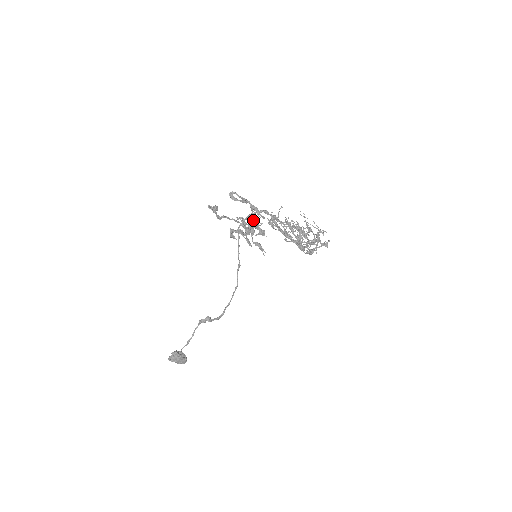
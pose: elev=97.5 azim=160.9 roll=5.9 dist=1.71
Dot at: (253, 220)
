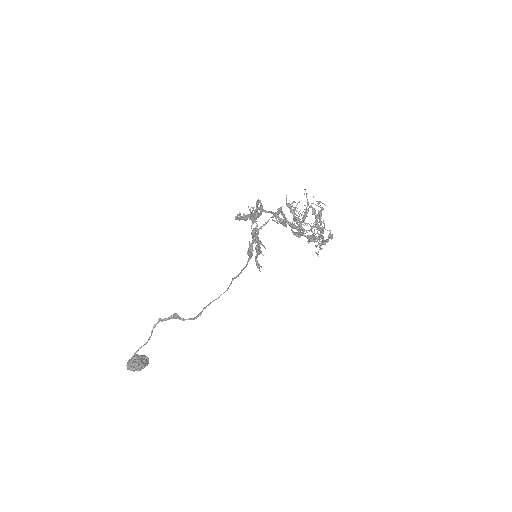
Dot at: occluded
